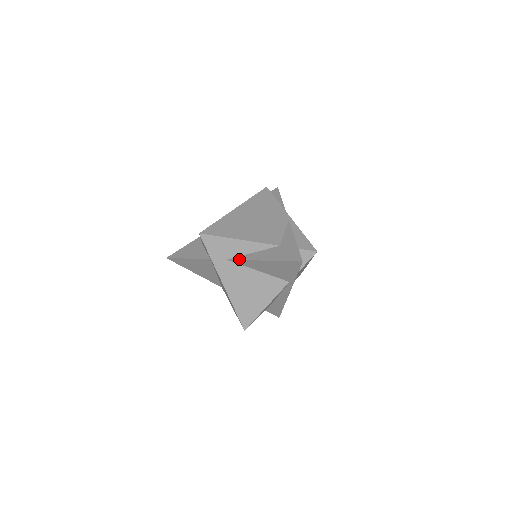
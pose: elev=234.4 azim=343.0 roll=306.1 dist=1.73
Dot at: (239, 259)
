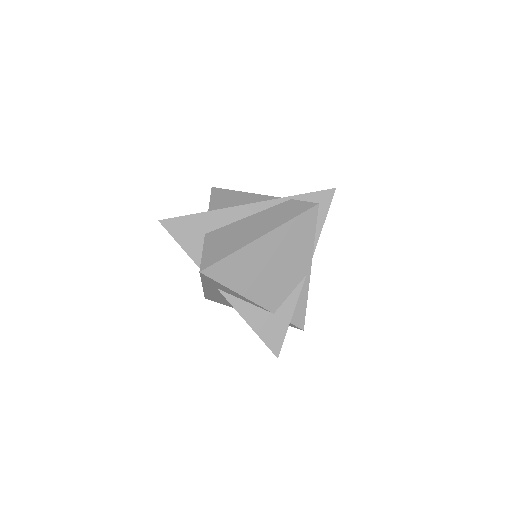
Dot at: (228, 300)
